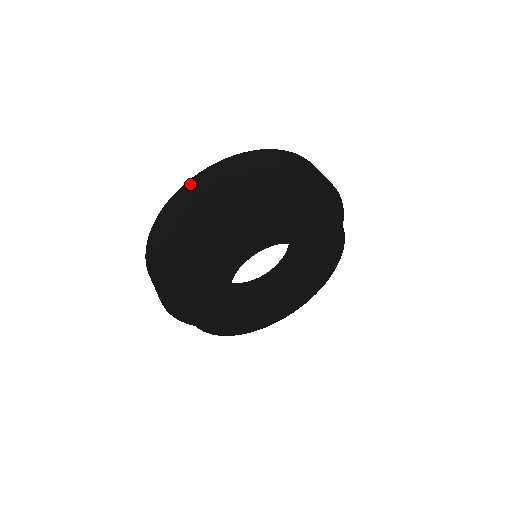
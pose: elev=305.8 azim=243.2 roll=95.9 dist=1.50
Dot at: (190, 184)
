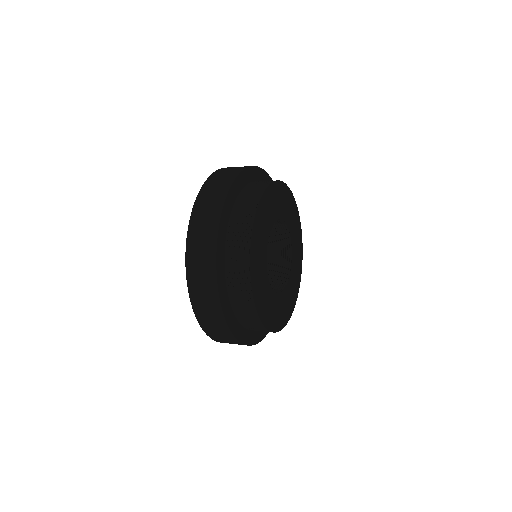
Dot at: (222, 169)
